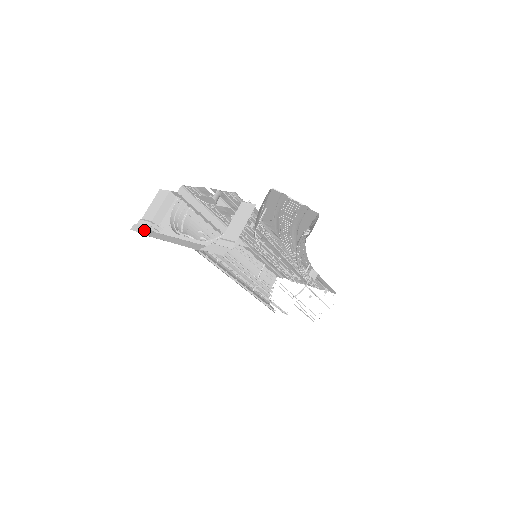
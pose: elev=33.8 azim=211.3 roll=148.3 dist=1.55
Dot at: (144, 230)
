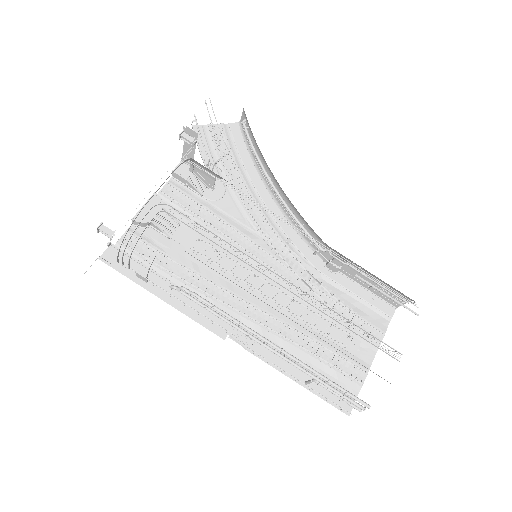
Dot at: occluded
